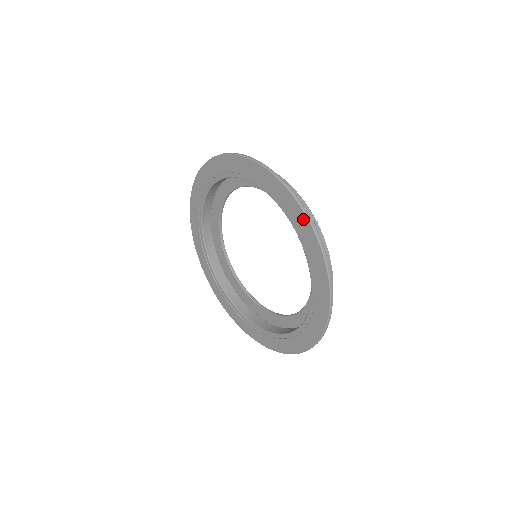
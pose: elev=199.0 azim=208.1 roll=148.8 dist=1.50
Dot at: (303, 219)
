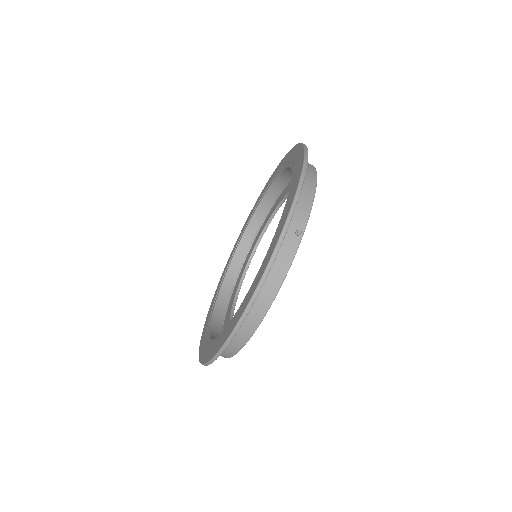
Dot at: (287, 214)
